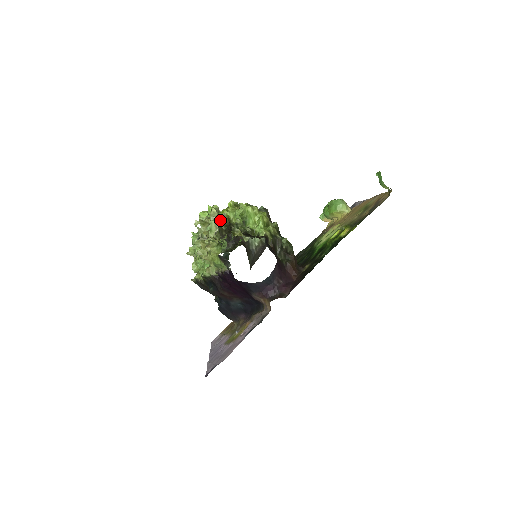
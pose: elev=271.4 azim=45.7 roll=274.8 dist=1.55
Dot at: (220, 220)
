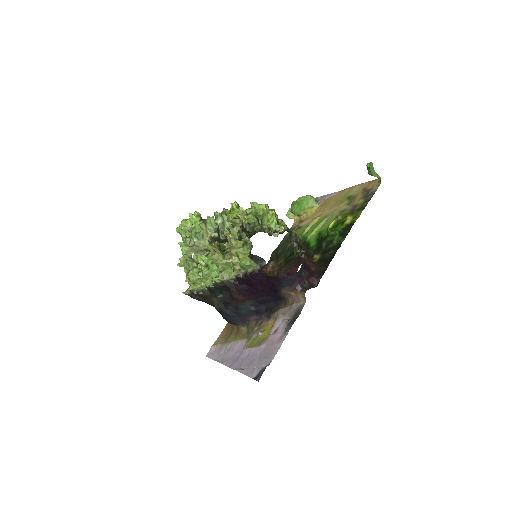
Dot at: occluded
